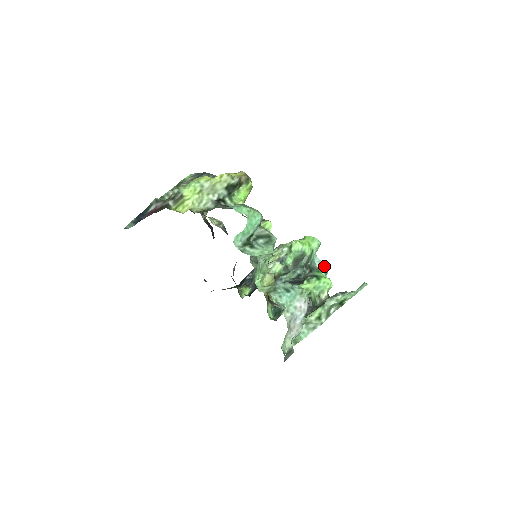
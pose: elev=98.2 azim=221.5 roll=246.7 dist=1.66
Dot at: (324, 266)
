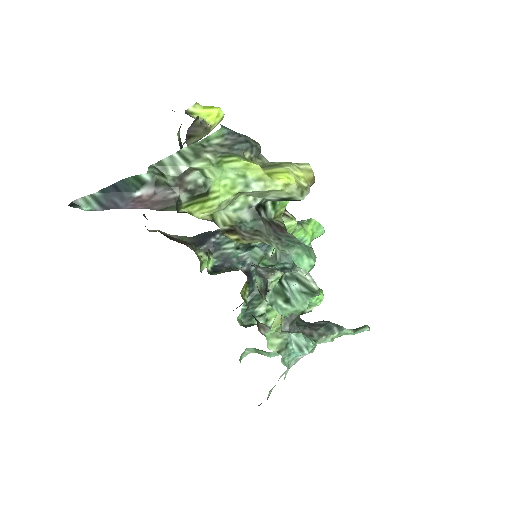
Dot at: occluded
